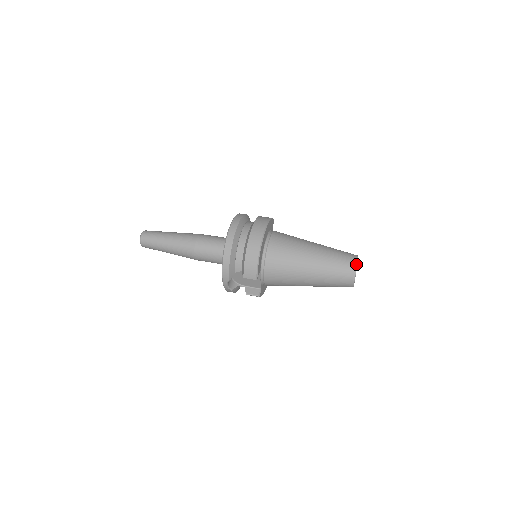
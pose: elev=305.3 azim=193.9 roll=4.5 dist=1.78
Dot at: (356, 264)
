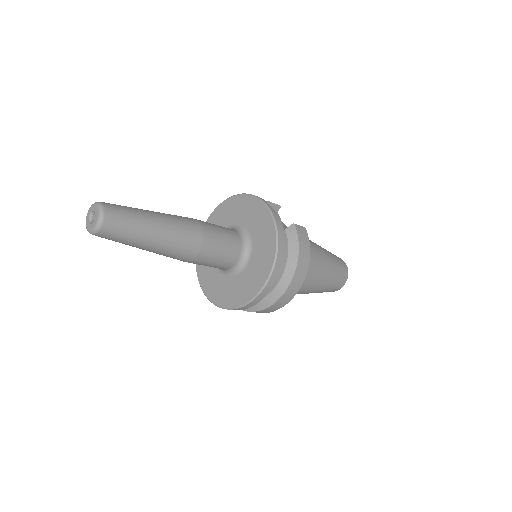
Dot at: occluded
